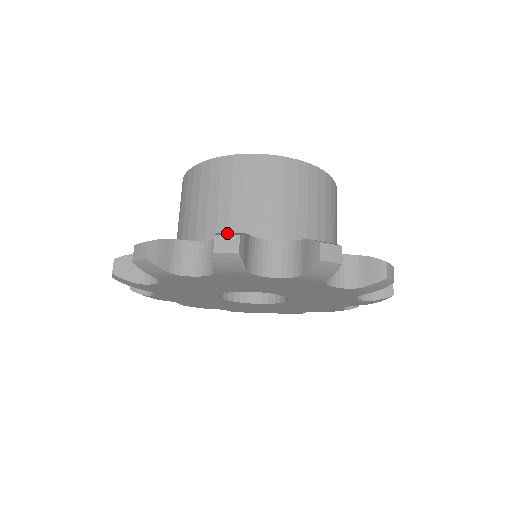
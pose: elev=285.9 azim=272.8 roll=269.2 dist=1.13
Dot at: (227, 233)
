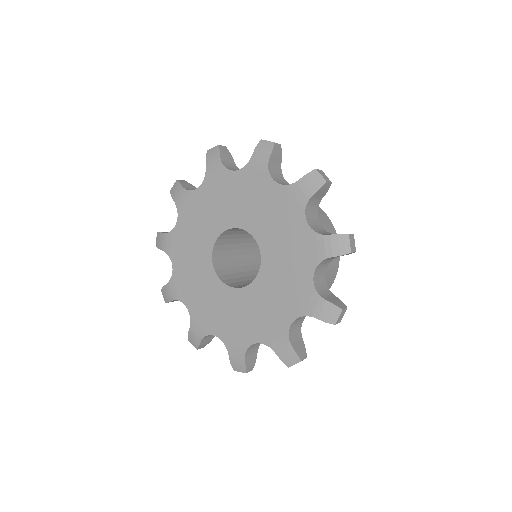
Dot at: occluded
